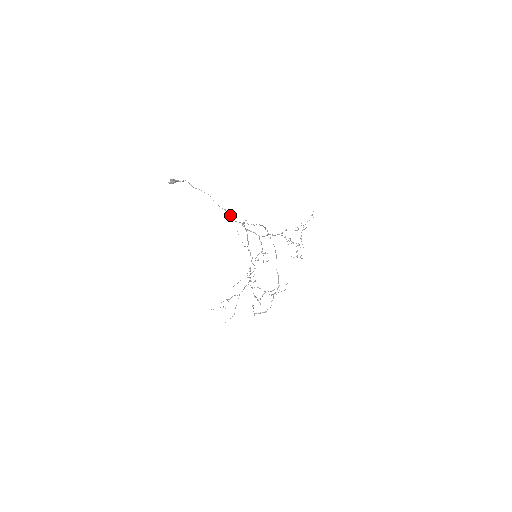
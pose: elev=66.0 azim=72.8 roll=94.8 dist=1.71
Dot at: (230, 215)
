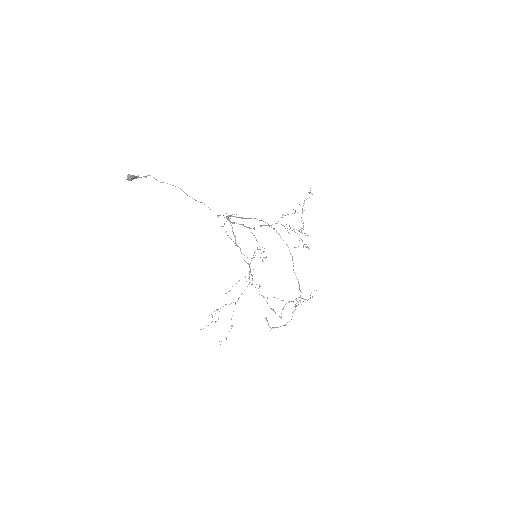
Dot at: occluded
